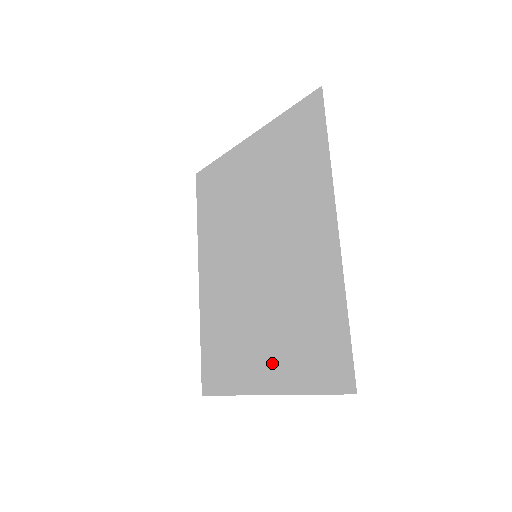
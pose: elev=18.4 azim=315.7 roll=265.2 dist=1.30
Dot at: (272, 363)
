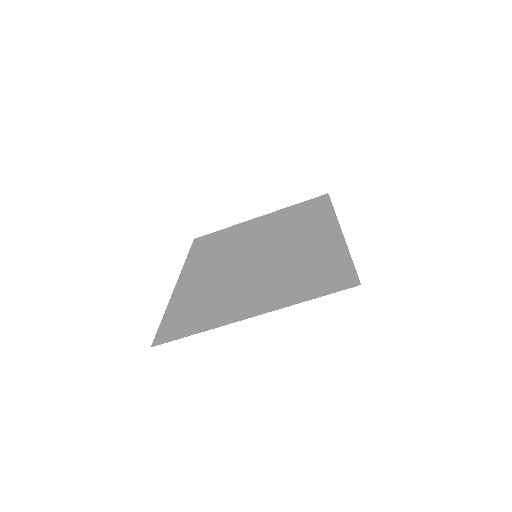
Dot at: (265, 298)
